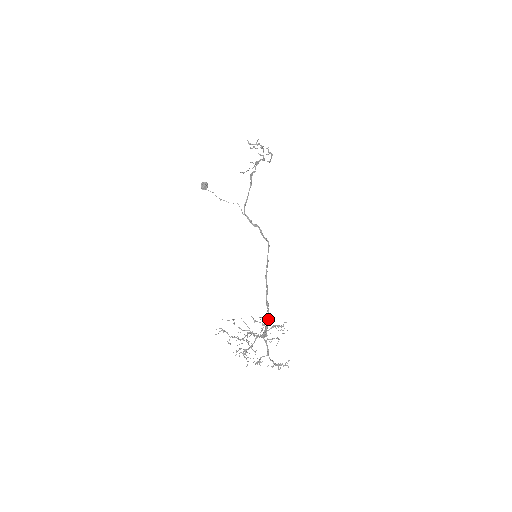
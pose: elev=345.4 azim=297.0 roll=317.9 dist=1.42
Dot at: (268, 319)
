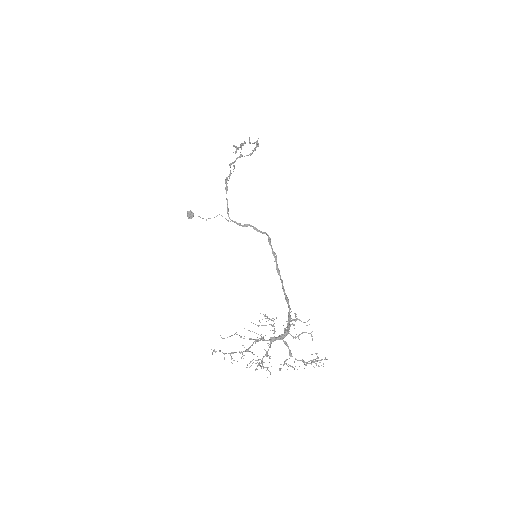
Dot at: (289, 316)
